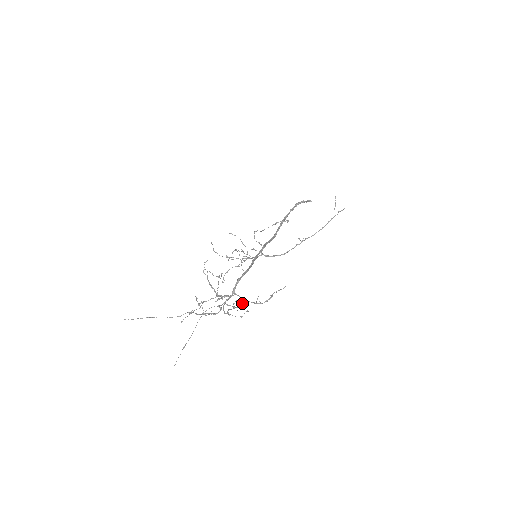
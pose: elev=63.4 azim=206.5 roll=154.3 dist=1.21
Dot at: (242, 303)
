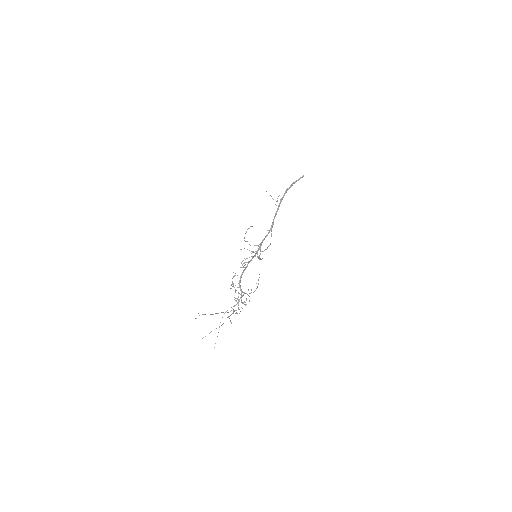
Dot at: occluded
